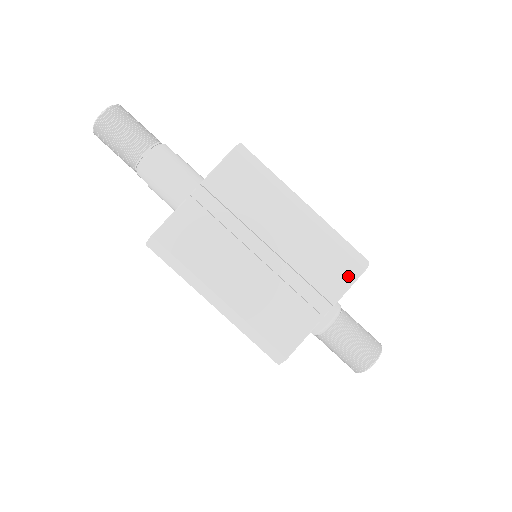
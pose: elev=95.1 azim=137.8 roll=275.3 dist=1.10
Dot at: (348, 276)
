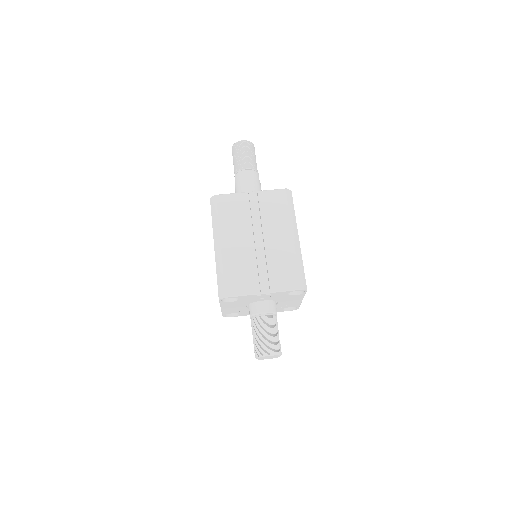
Dot at: (290, 285)
